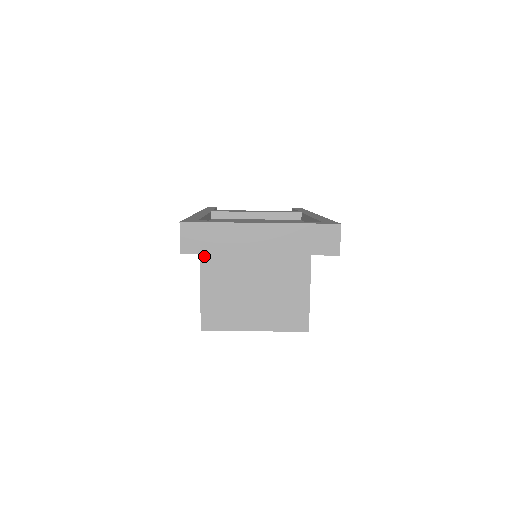
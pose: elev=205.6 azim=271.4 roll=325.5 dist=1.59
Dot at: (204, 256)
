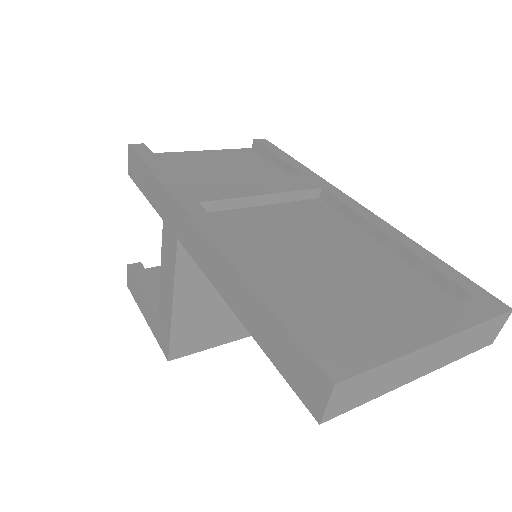
Dot at: (181, 269)
